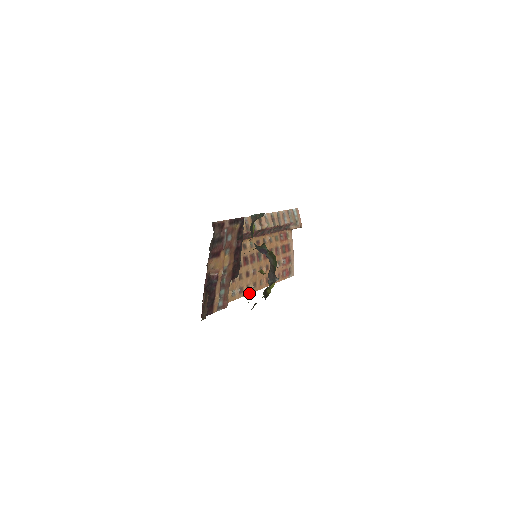
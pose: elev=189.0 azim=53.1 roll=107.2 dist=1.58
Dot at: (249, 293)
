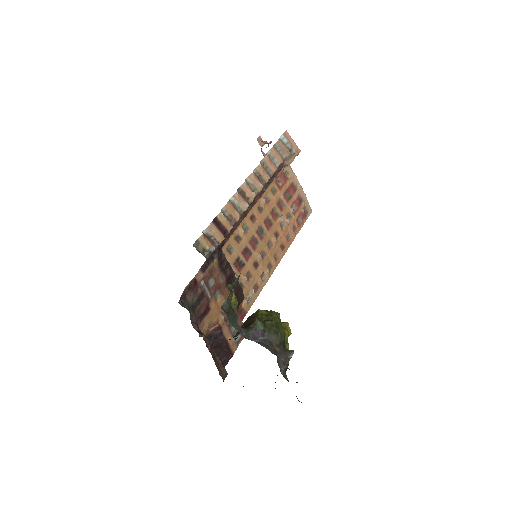
Dot at: (267, 280)
